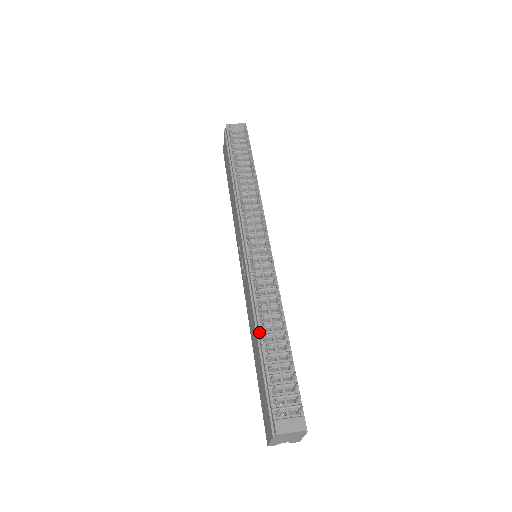
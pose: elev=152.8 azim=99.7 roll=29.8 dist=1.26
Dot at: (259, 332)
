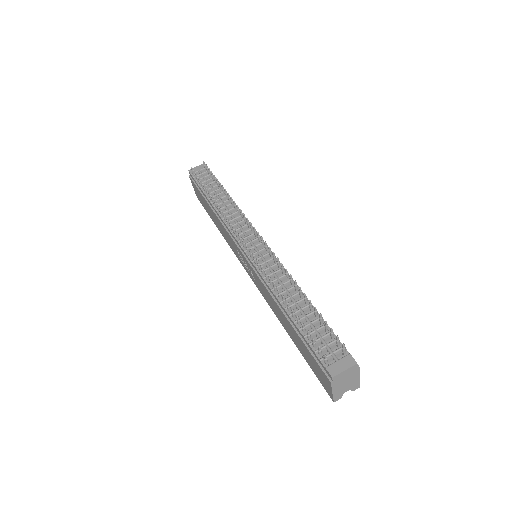
Dot at: (282, 307)
